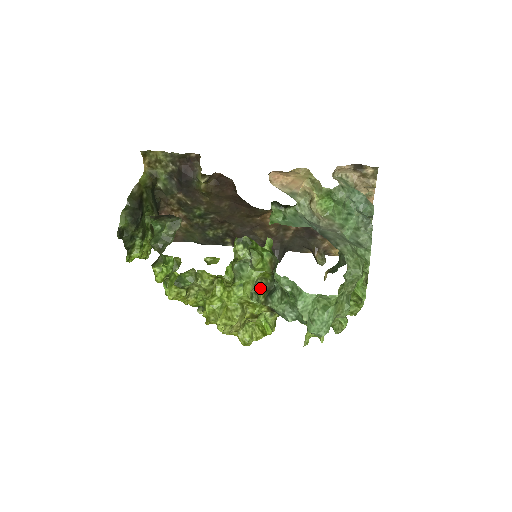
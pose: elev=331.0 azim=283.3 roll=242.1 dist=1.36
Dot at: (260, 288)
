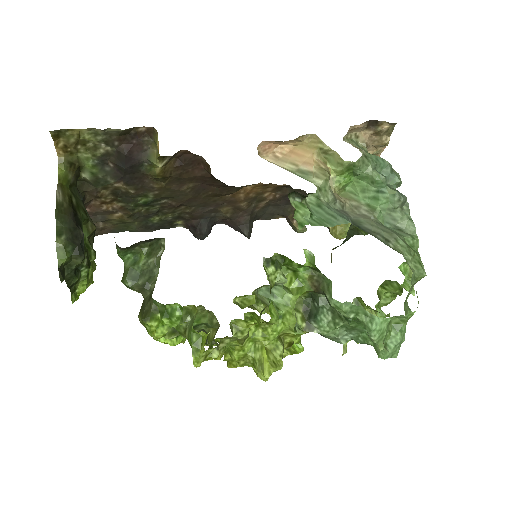
Dot at: occluded
